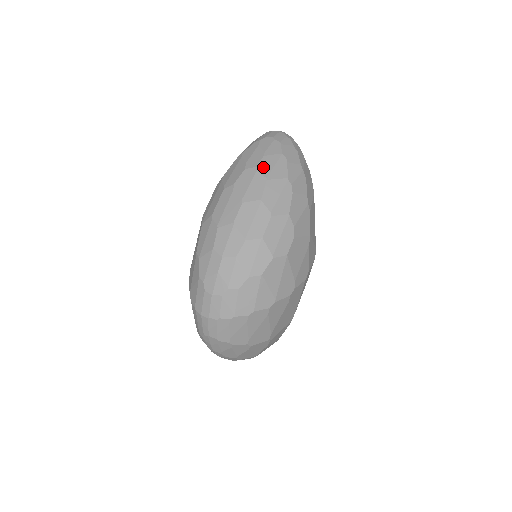
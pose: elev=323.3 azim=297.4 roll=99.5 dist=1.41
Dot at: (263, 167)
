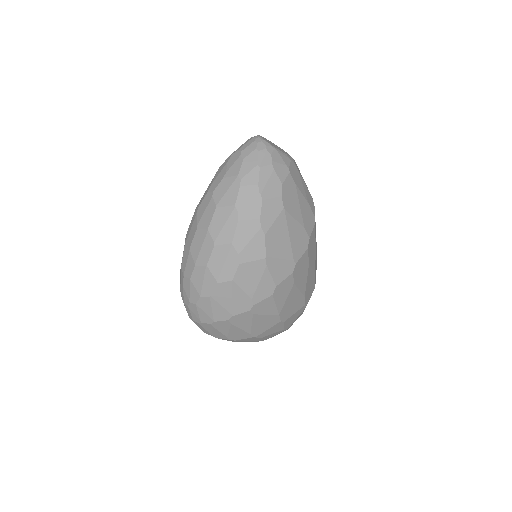
Dot at: (218, 192)
